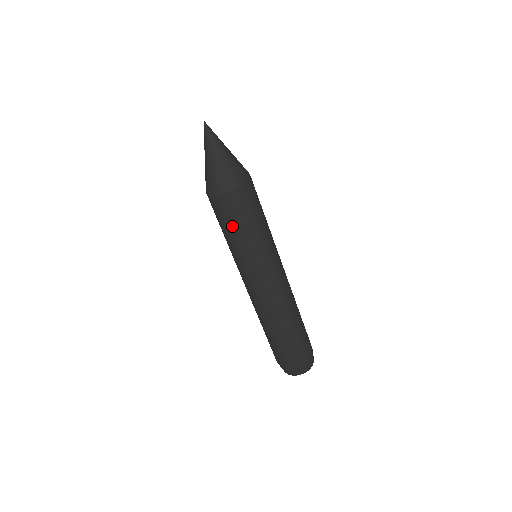
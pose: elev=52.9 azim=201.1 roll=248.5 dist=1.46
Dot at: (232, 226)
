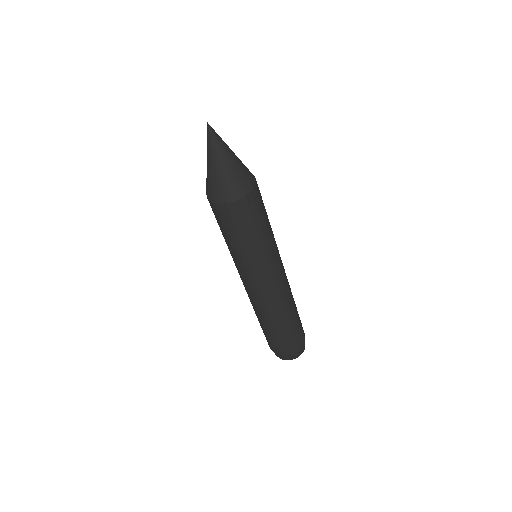
Dot at: (237, 234)
